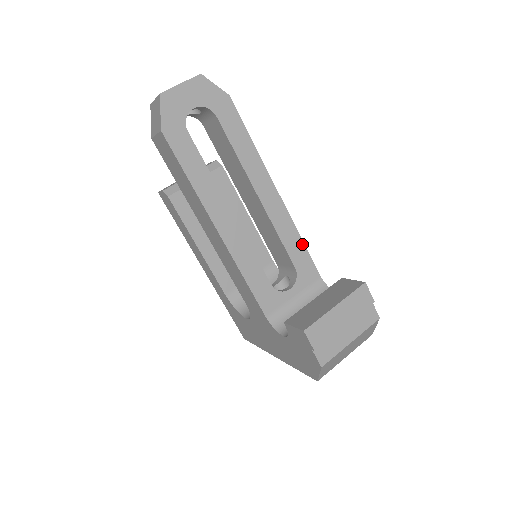
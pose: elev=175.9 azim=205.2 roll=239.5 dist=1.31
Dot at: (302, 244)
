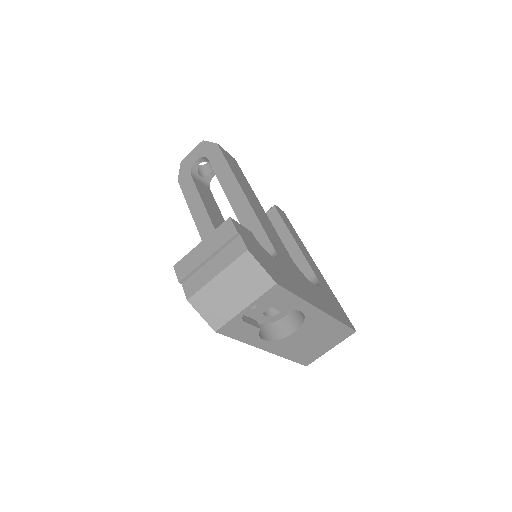
Dot at: (259, 225)
